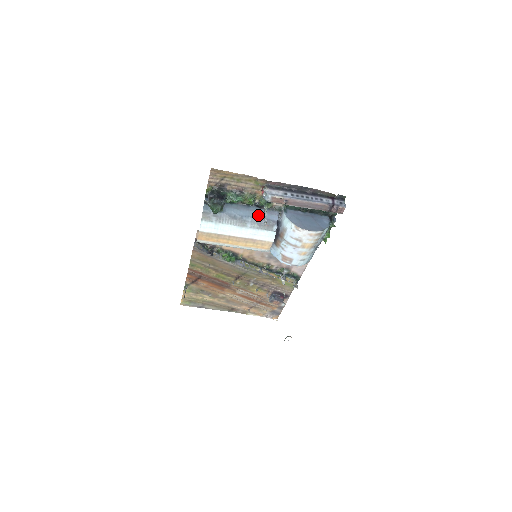
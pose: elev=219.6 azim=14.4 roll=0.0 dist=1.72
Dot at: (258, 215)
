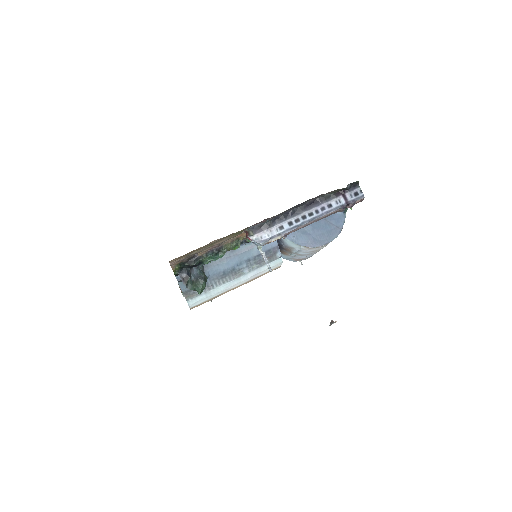
Dot at: (251, 253)
